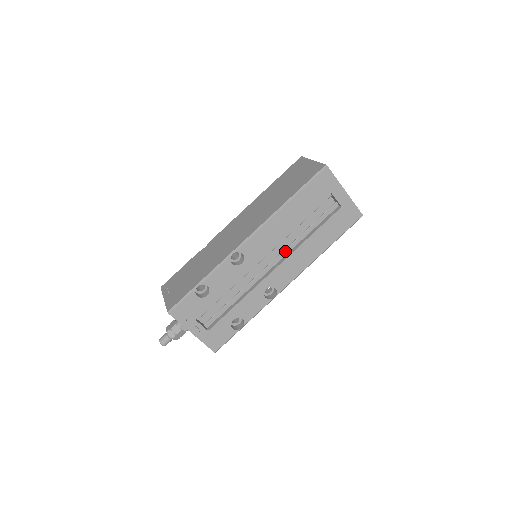
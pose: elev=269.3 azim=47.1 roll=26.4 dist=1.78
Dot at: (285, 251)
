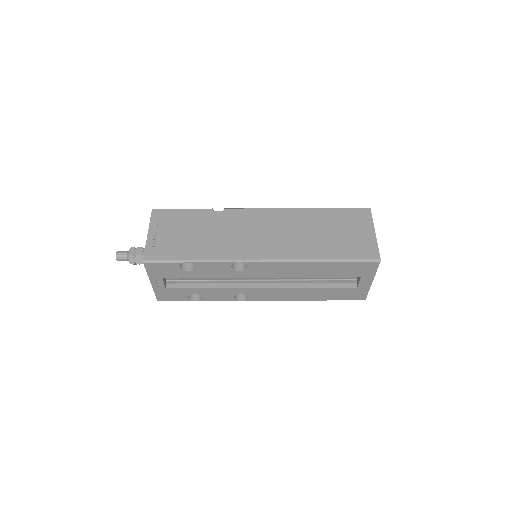
Dot at: (282, 281)
